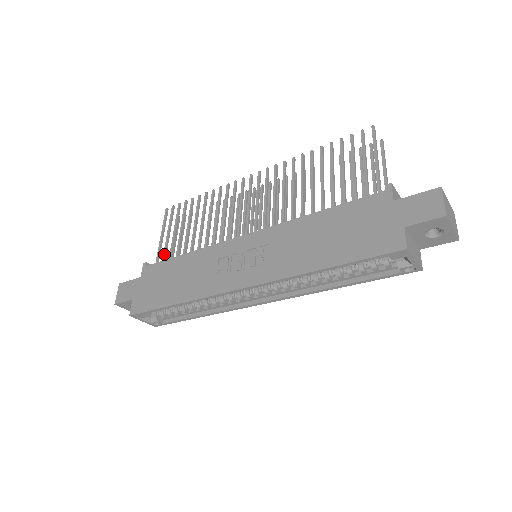
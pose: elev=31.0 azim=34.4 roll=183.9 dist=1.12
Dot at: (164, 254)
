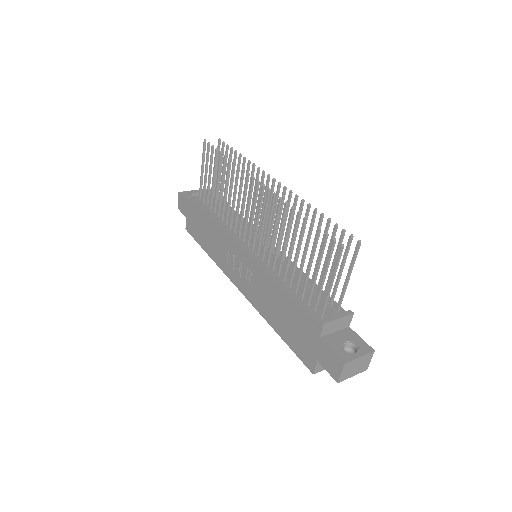
Dot at: (203, 192)
